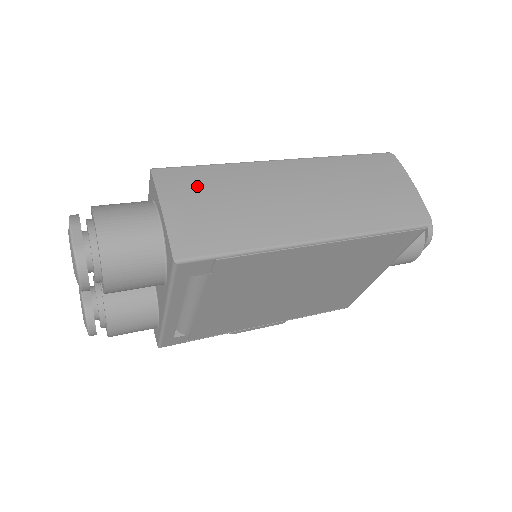
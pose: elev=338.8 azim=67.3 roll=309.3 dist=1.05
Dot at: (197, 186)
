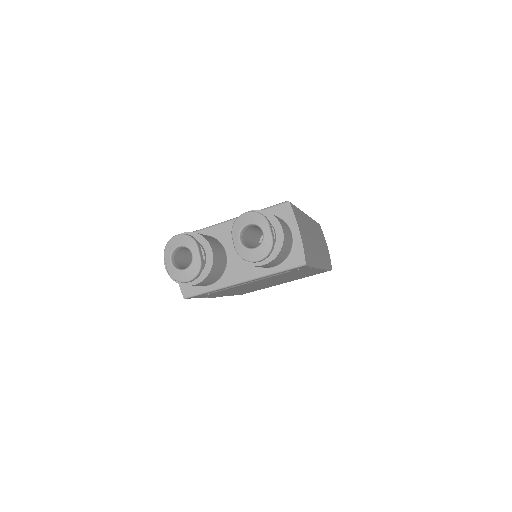
Dot at: (301, 221)
